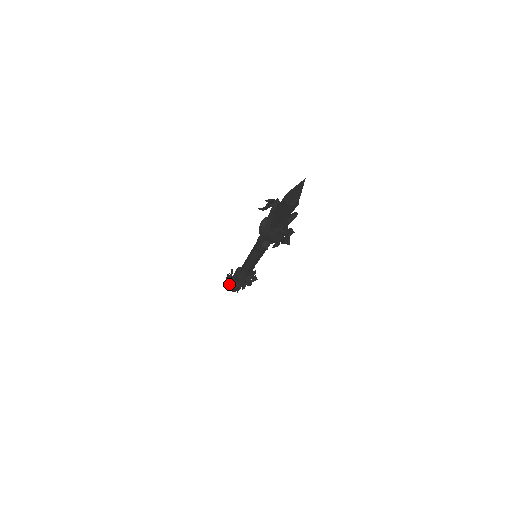
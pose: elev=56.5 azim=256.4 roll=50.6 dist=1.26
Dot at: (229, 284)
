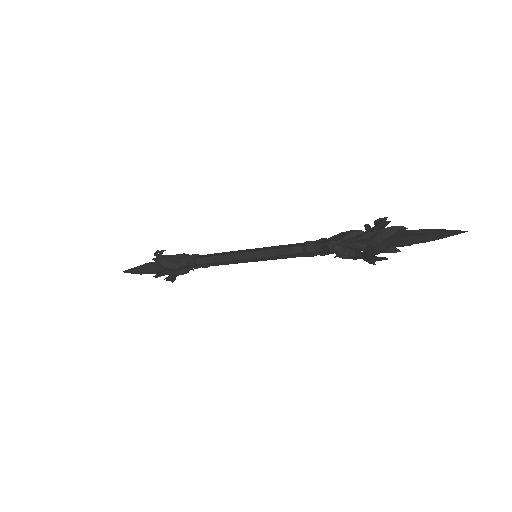
Dot at: (161, 257)
